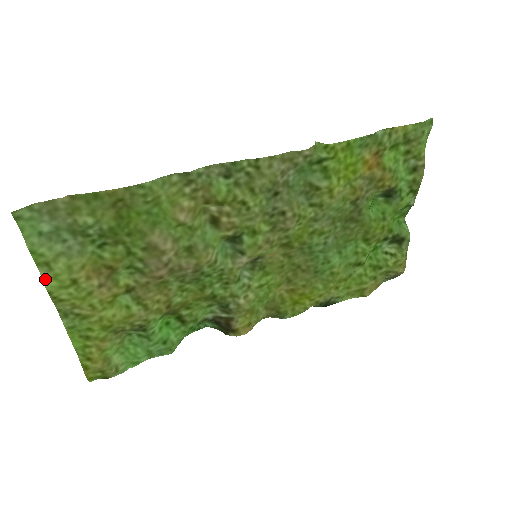
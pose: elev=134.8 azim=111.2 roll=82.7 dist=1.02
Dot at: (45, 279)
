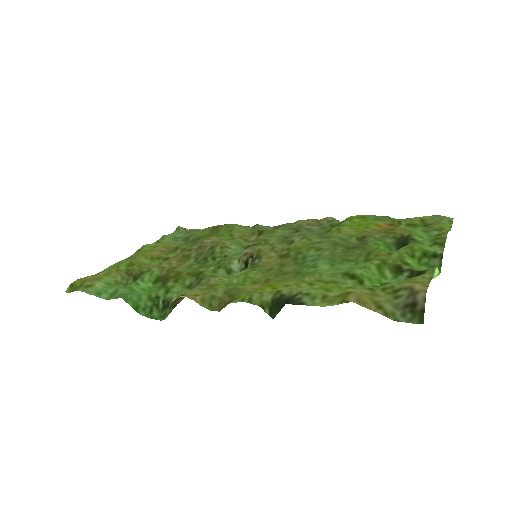
Dot at: (150, 245)
